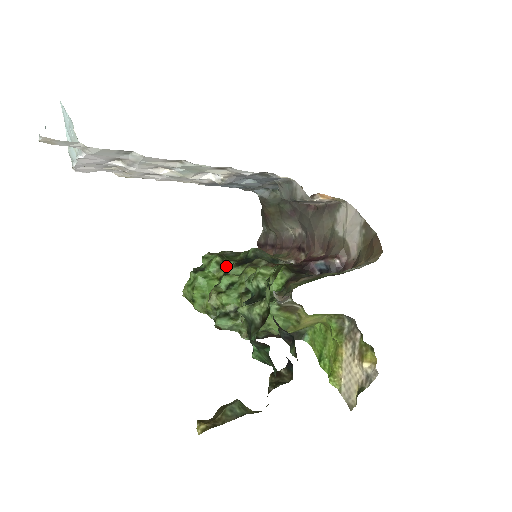
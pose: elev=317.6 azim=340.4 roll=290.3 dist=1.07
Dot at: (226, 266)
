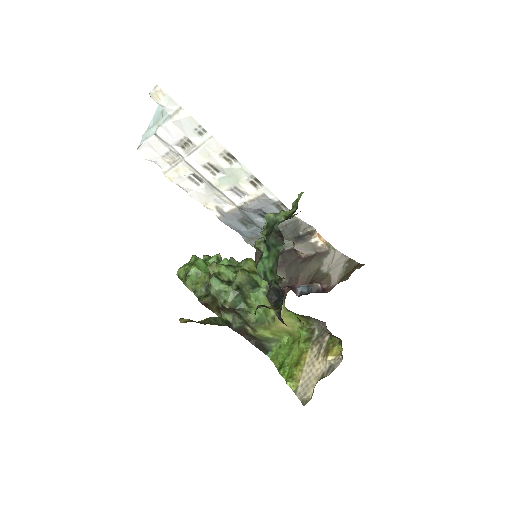
Dot at: occluded
